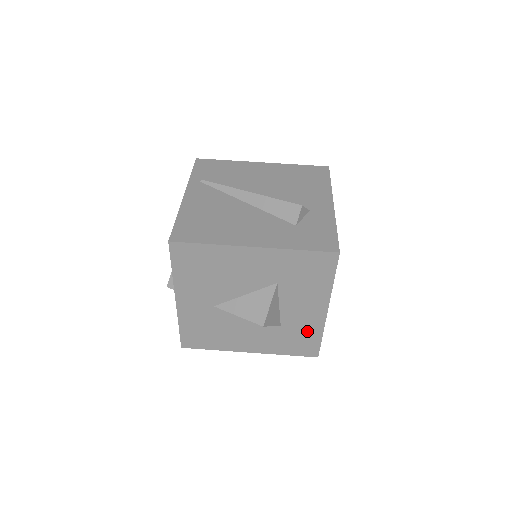
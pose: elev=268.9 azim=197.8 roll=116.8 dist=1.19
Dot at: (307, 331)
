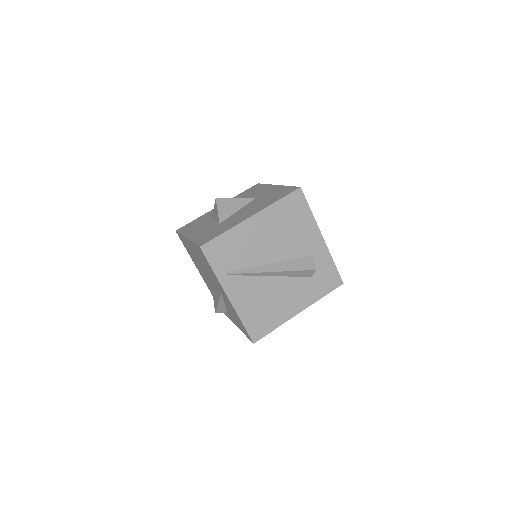
Dot at: occluded
